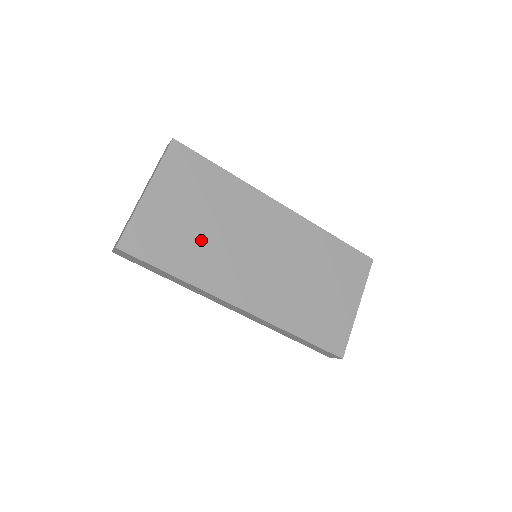
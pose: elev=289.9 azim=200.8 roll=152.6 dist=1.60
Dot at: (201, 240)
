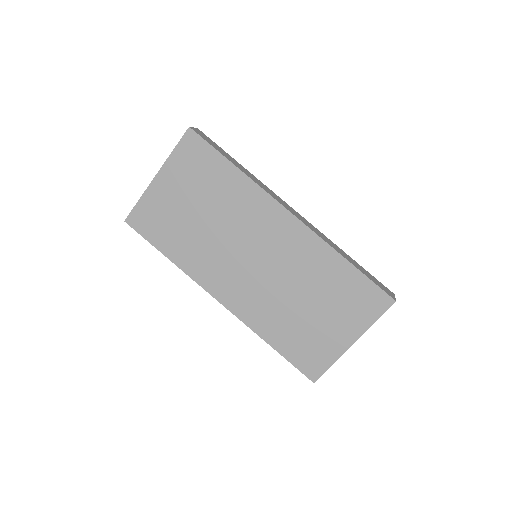
Dot at: (196, 231)
